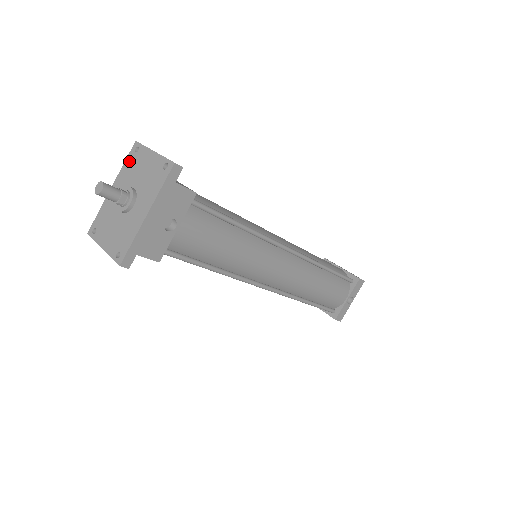
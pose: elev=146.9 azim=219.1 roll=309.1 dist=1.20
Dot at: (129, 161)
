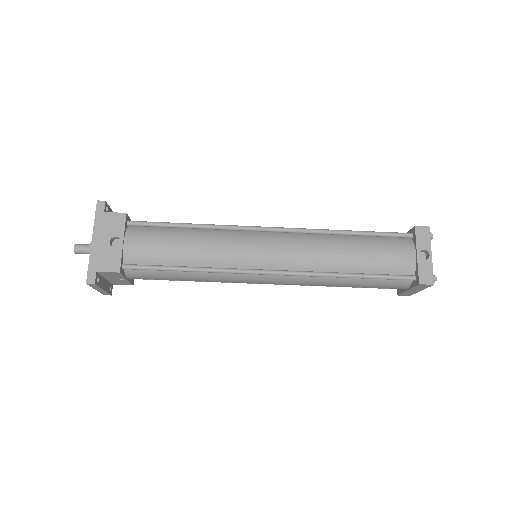
Dot at: occluded
